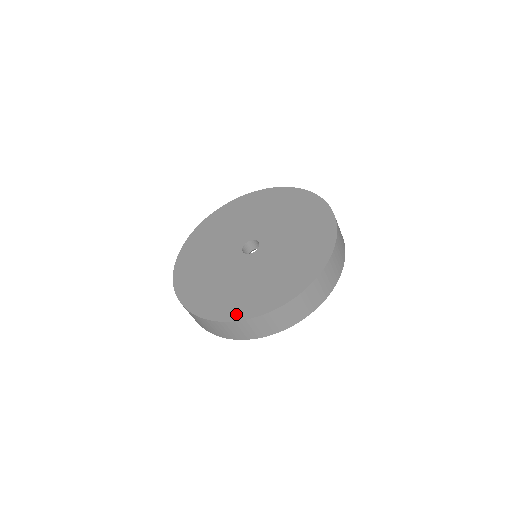
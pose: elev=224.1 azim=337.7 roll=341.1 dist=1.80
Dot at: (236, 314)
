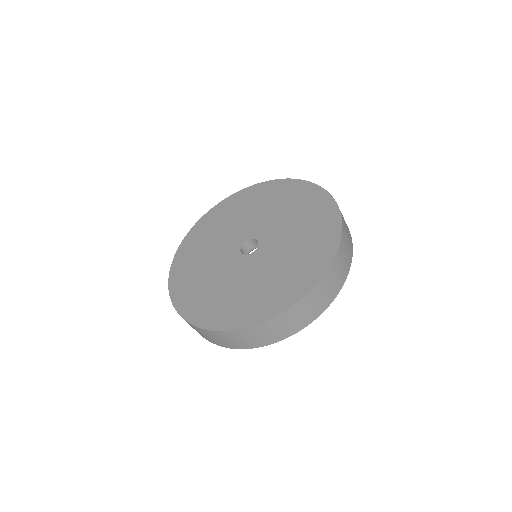
Dot at: (180, 302)
